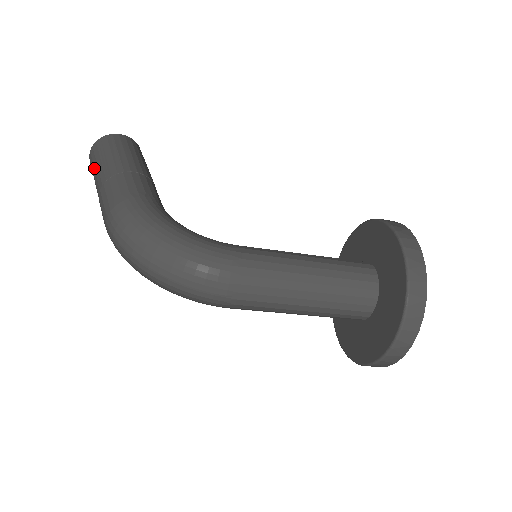
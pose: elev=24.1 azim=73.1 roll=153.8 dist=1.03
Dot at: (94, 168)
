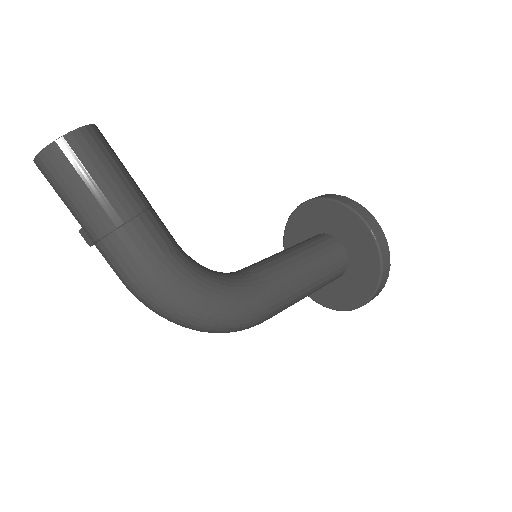
Dot at: (67, 195)
